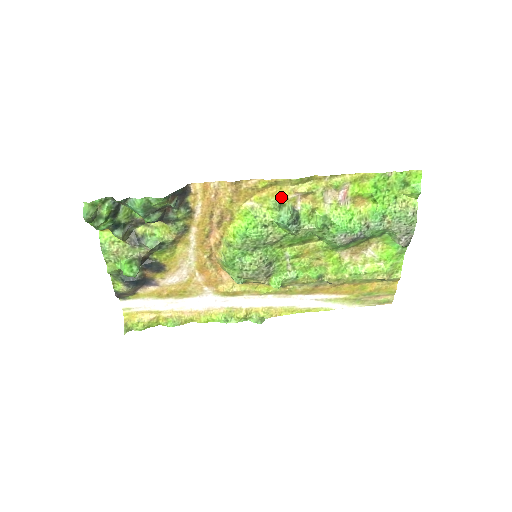
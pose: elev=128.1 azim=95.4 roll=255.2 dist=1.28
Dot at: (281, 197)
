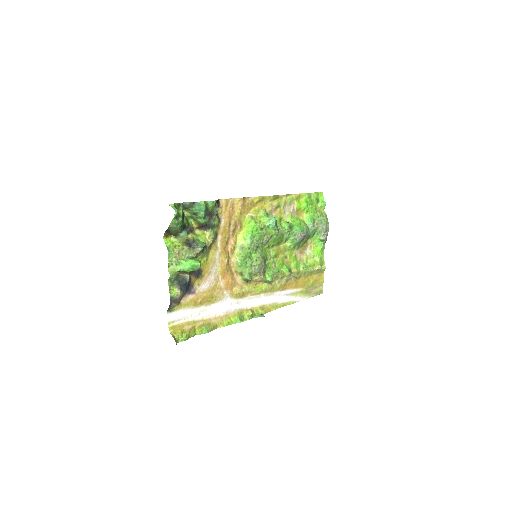
Dot at: (265, 209)
